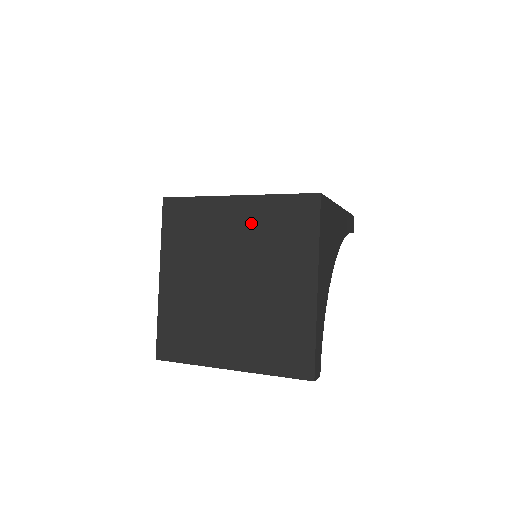
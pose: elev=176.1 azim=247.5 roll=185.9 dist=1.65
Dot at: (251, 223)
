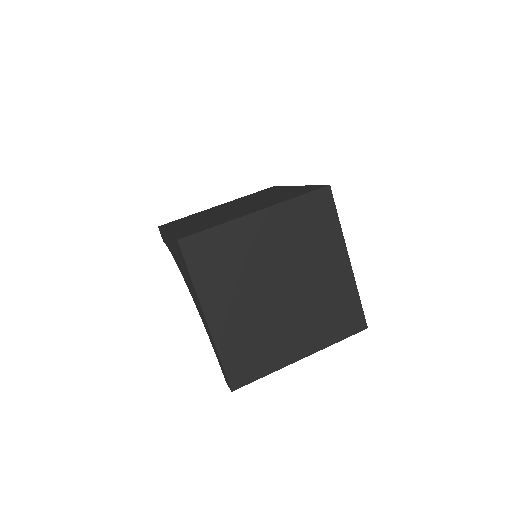
Dot at: (280, 231)
